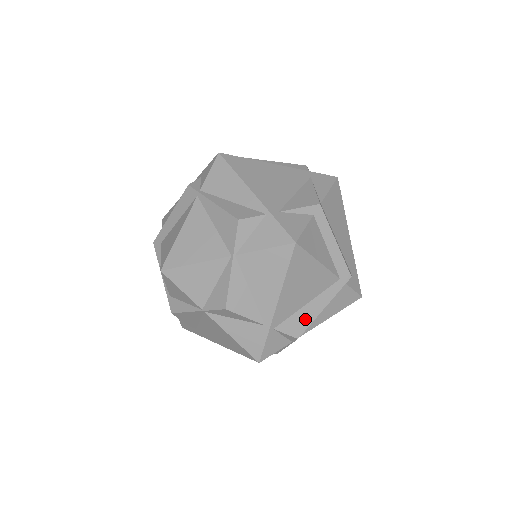
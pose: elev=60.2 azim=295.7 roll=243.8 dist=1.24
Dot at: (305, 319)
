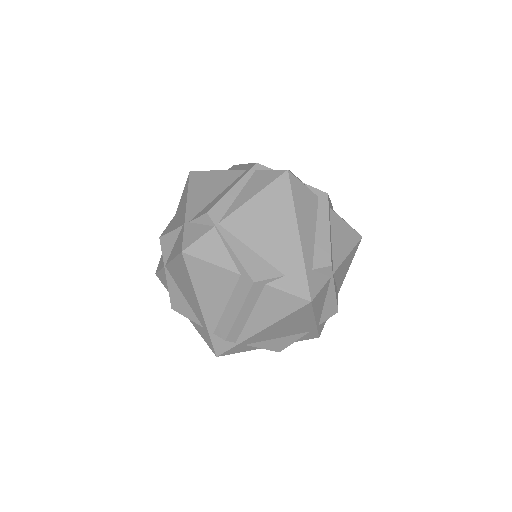
Dot at: (215, 202)
